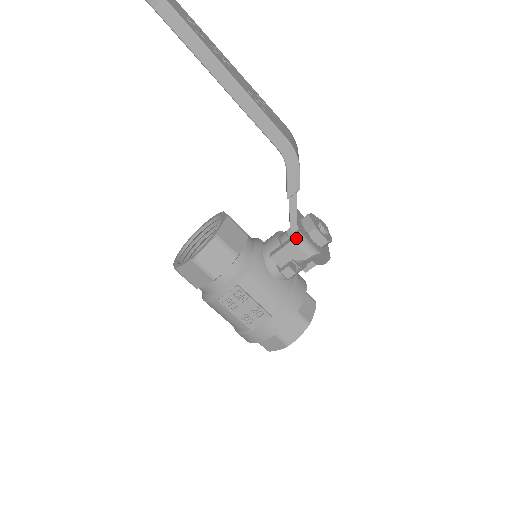
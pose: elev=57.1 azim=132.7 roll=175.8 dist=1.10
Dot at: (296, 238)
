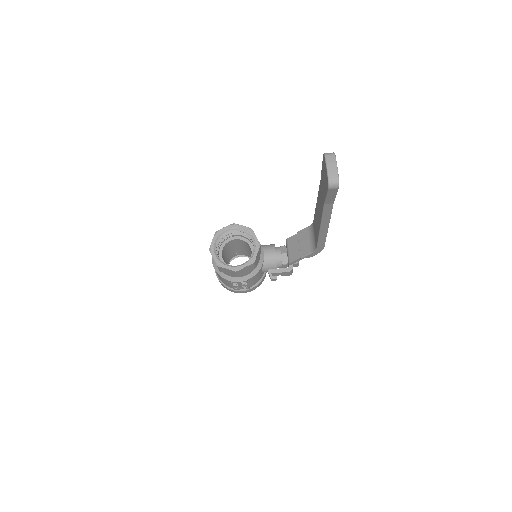
Dot at: (290, 271)
